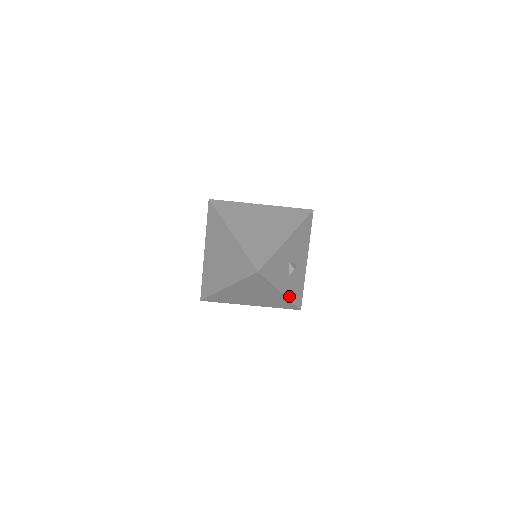
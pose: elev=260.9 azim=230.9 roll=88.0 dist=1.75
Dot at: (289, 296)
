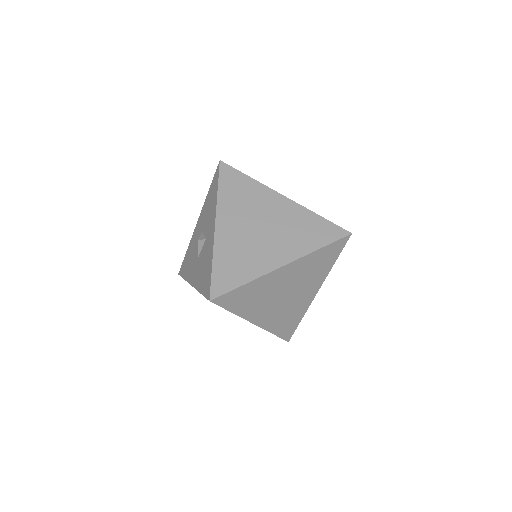
Dot at: occluded
